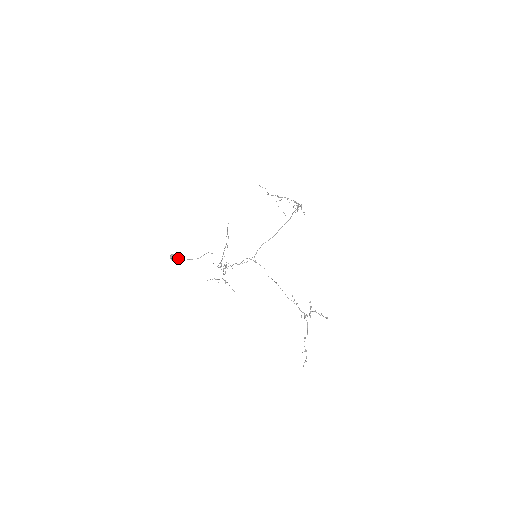
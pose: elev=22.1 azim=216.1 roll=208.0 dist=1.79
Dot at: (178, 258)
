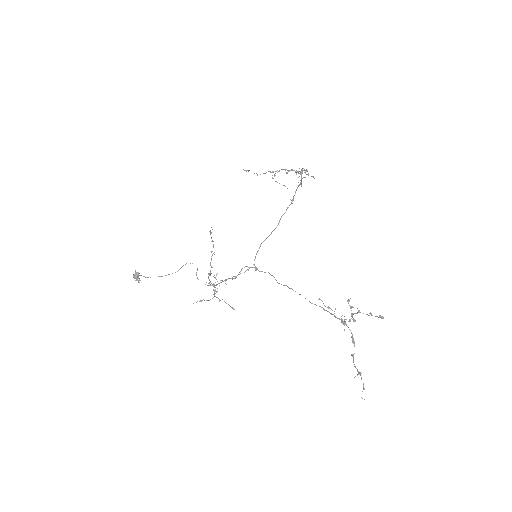
Dot at: (146, 277)
